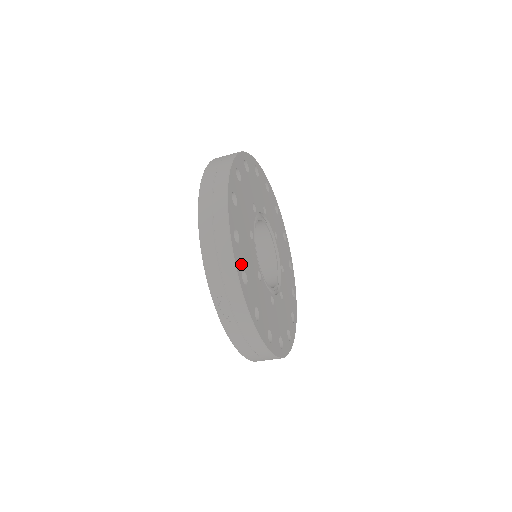
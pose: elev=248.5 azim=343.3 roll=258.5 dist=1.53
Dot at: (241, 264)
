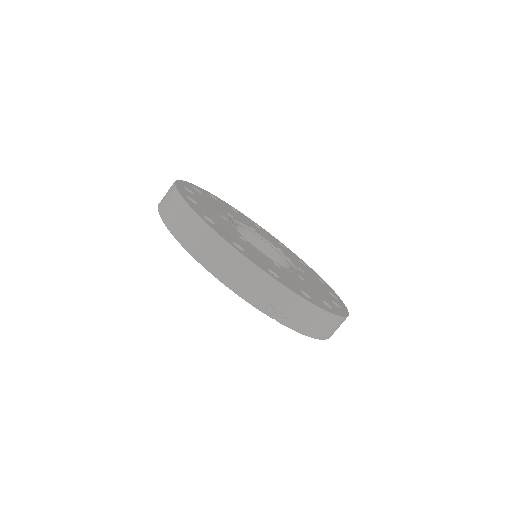
Dot at: (261, 265)
